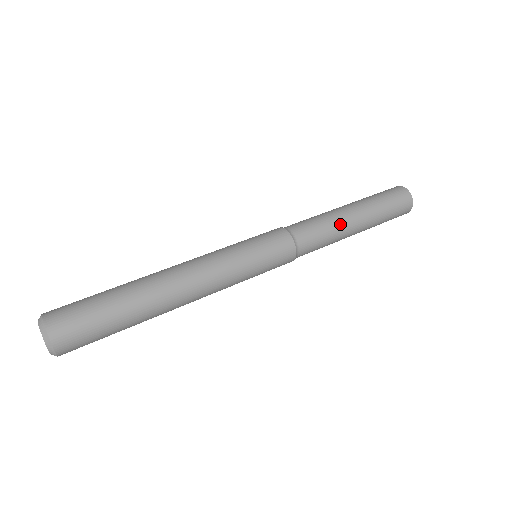
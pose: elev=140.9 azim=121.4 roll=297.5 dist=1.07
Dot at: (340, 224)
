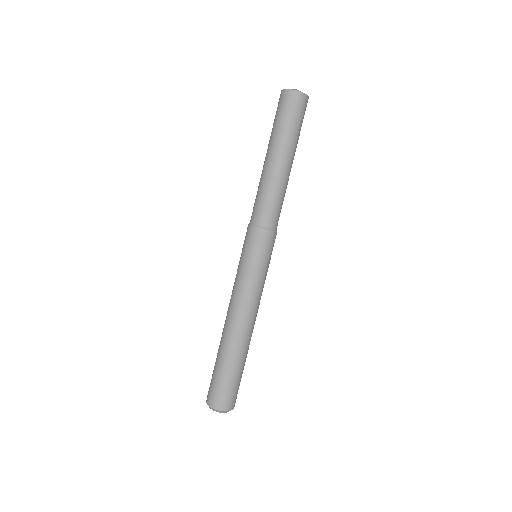
Dot at: (287, 184)
